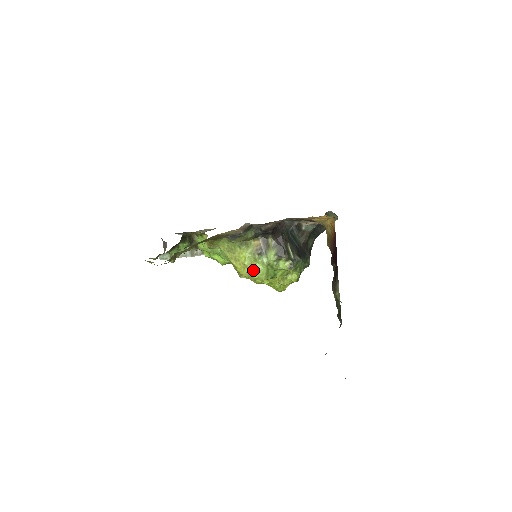
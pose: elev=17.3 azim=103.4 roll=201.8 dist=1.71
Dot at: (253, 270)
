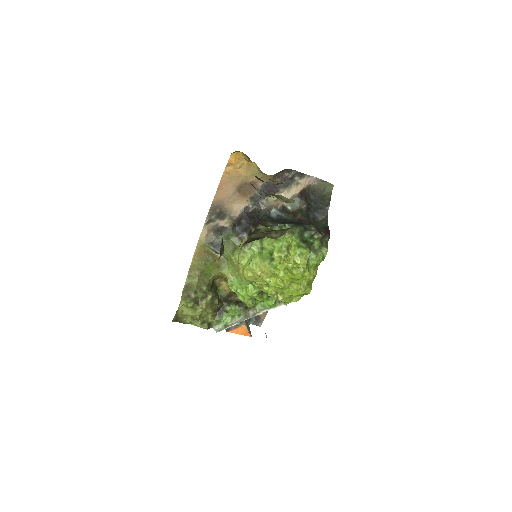
Dot at: (248, 263)
